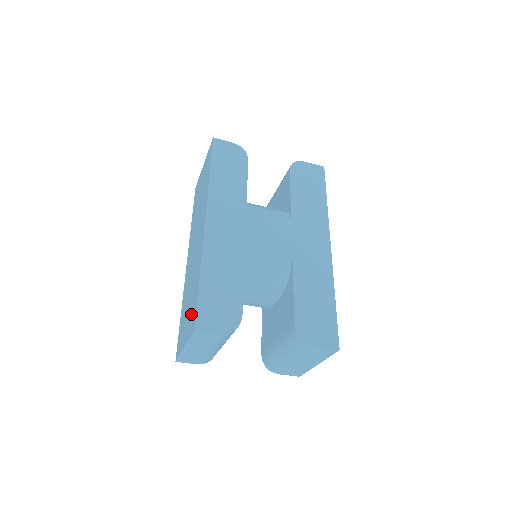
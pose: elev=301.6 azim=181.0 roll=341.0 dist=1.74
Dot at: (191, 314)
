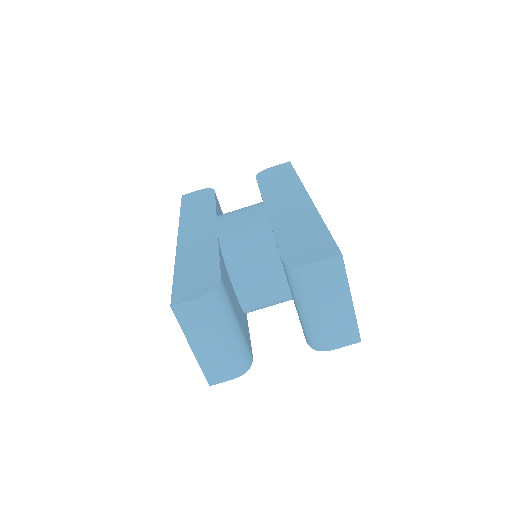
Dot at: occluded
